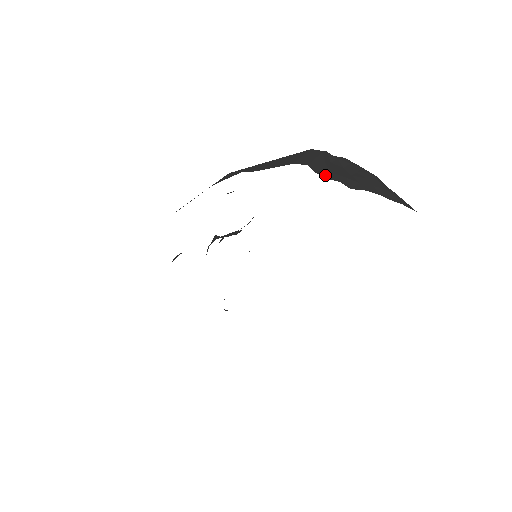
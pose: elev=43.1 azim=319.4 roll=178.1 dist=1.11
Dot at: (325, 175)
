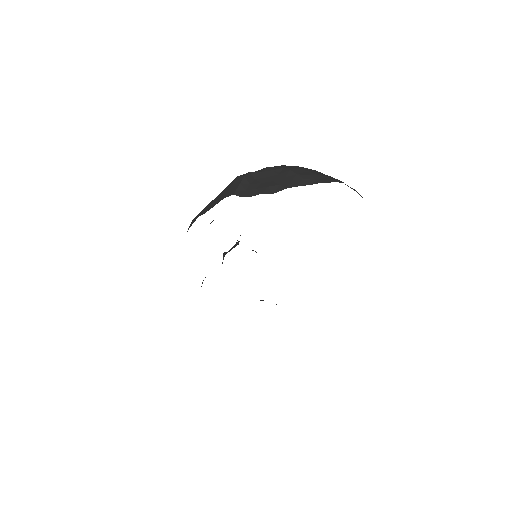
Dot at: (250, 194)
